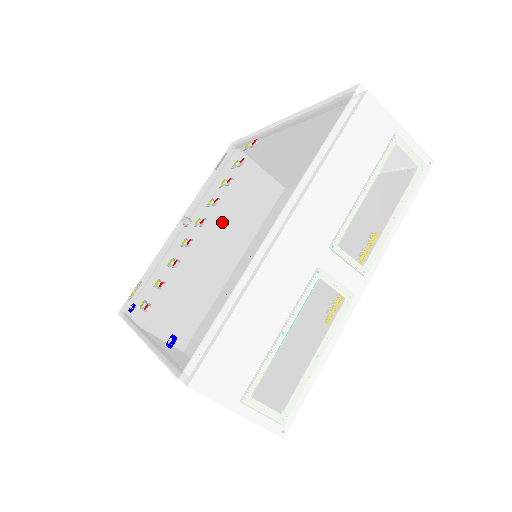
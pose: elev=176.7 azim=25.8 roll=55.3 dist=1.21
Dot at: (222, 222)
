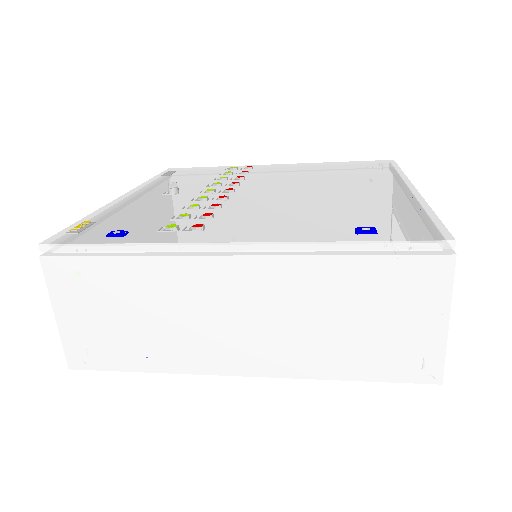
Dot at: (288, 190)
